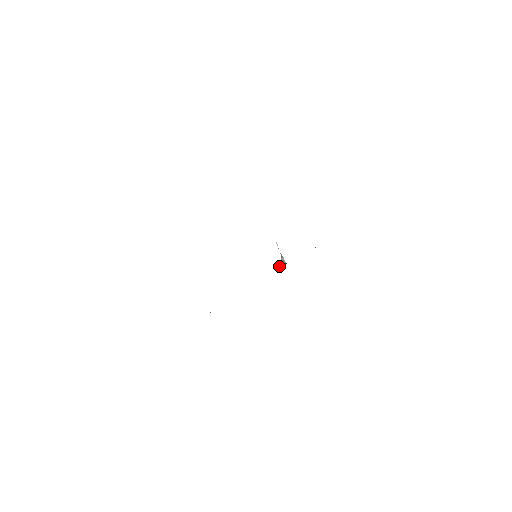
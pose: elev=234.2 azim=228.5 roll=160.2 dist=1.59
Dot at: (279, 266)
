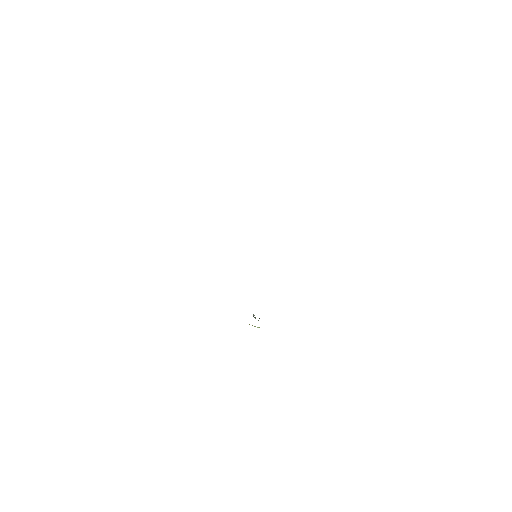
Dot at: occluded
